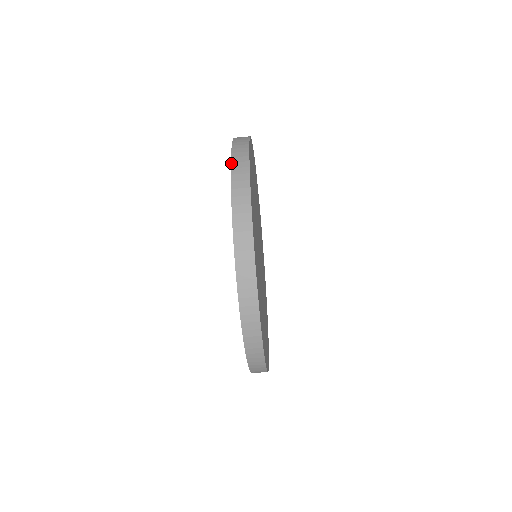
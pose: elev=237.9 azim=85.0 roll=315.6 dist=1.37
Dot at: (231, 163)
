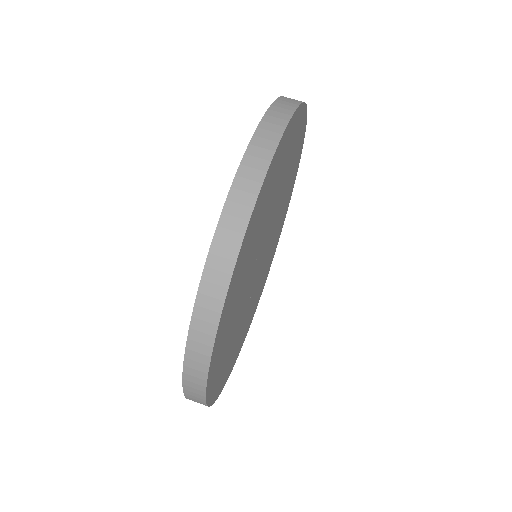
Dot at: (283, 96)
